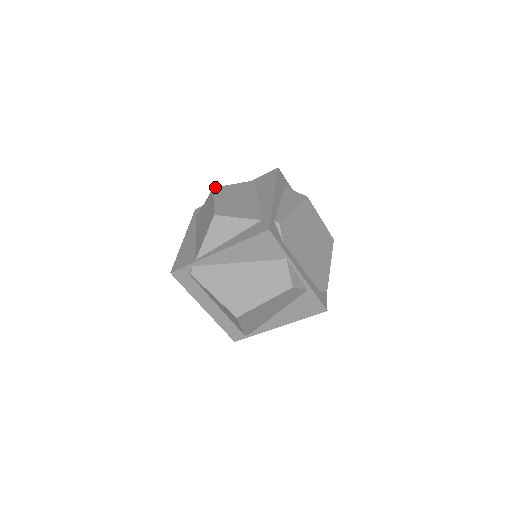
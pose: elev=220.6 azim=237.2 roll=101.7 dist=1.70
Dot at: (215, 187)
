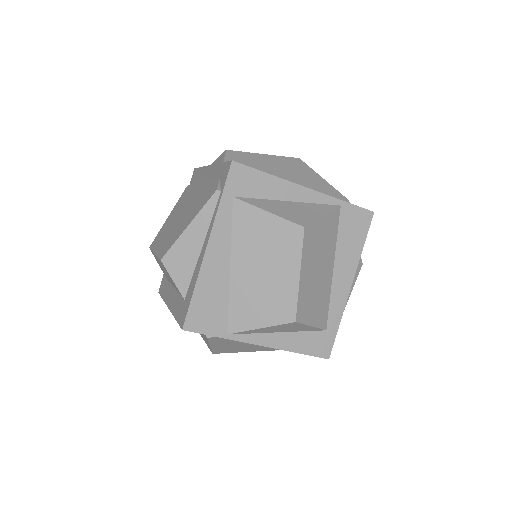
Dot at: (307, 227)
